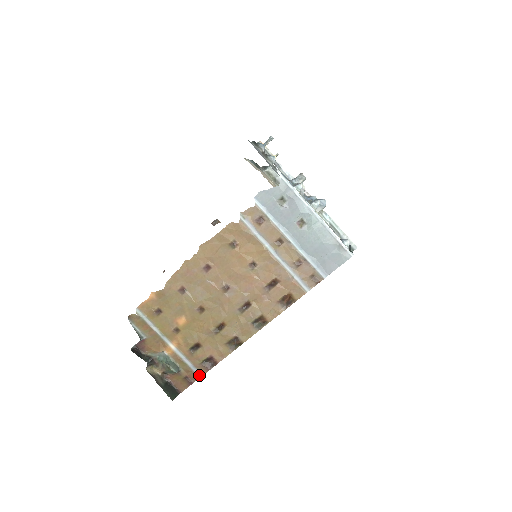
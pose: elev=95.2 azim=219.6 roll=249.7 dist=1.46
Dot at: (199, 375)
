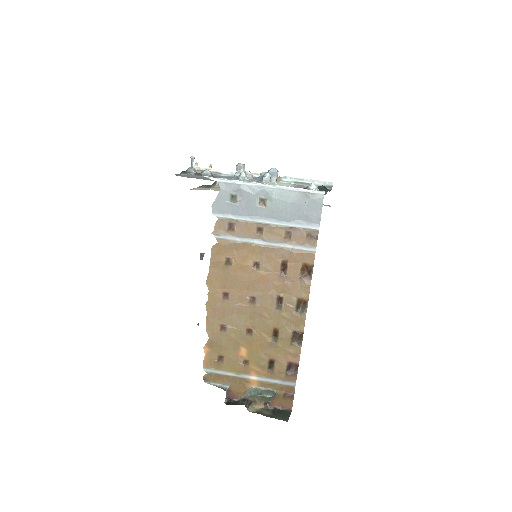
Dot at: (293, 385)
